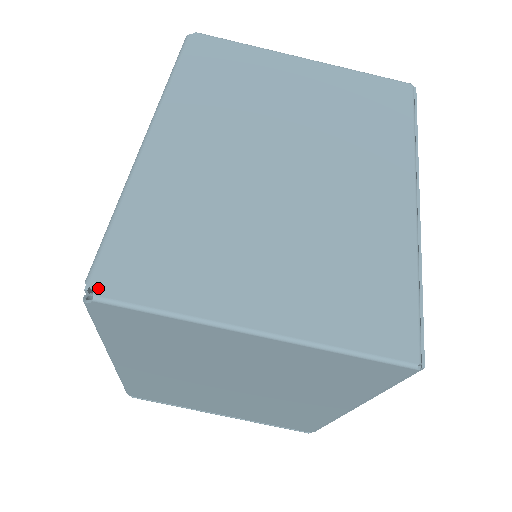
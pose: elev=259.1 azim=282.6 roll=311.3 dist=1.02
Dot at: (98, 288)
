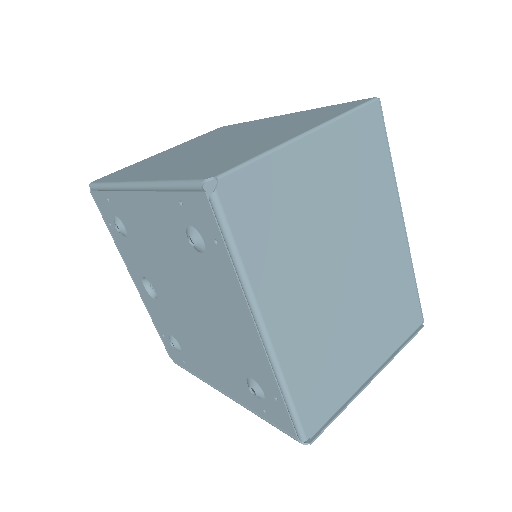
Dot at: (212, 176)
